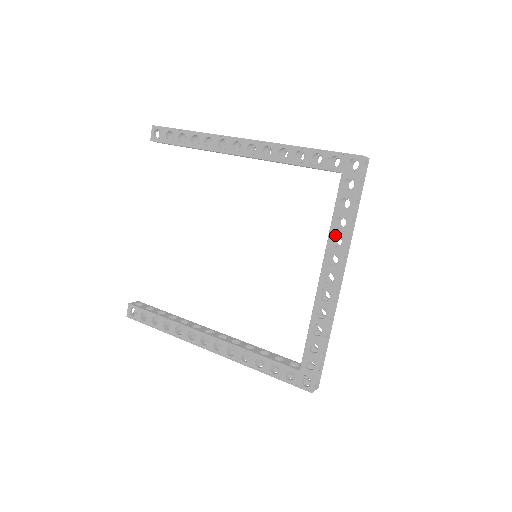
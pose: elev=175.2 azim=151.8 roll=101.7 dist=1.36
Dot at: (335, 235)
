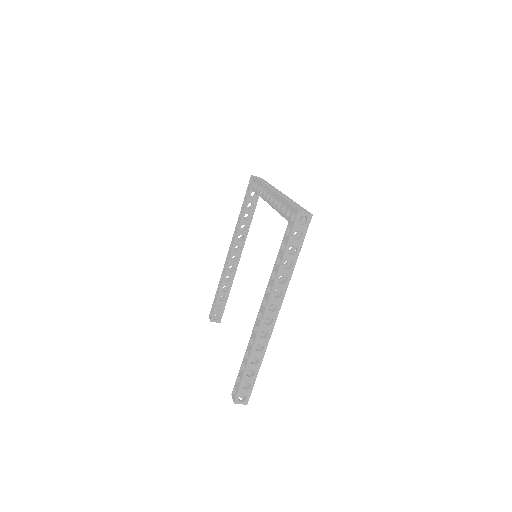
Dot at: (260, 192)
